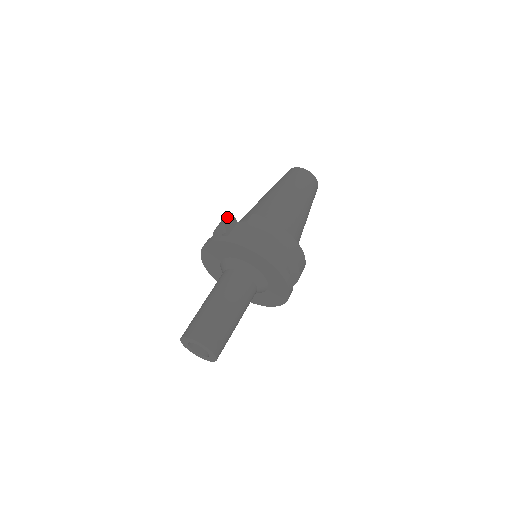
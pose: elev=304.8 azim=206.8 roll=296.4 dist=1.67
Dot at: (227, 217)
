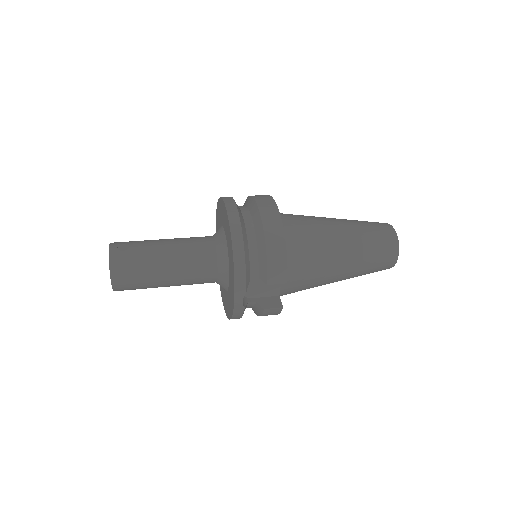
Dot at: occluded
